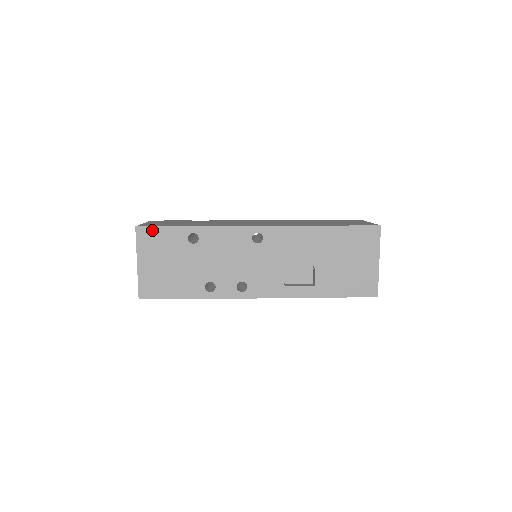
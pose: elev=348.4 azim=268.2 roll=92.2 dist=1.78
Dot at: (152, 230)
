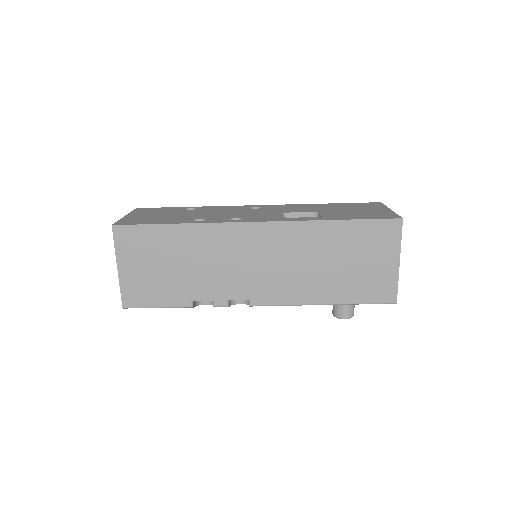
Dot at: (151, 209)
